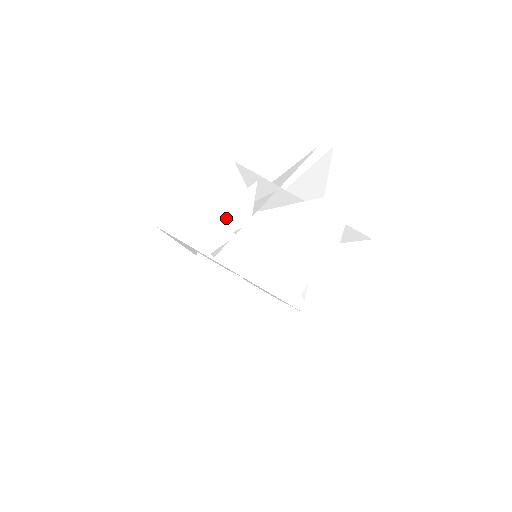
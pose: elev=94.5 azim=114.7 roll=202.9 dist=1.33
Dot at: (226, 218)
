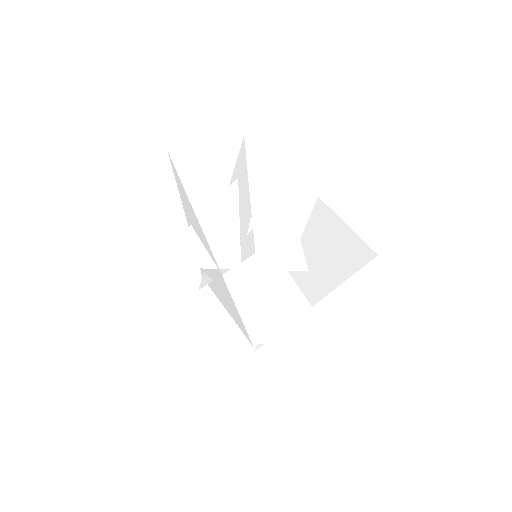
Dot at: occluded
